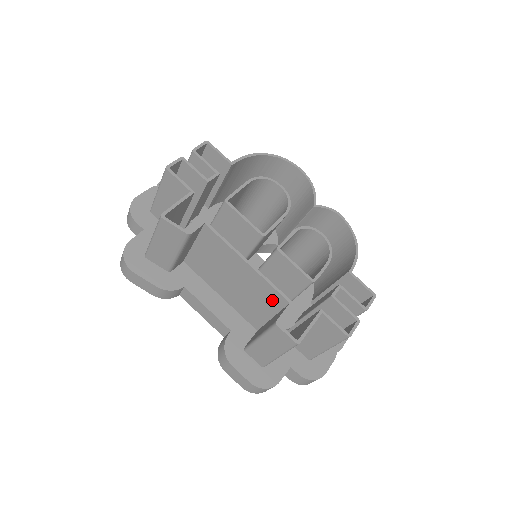
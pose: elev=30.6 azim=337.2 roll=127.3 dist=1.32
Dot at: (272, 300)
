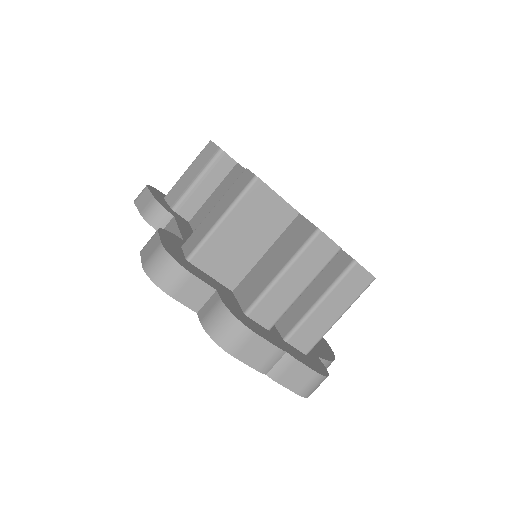
Dot at: occluded
